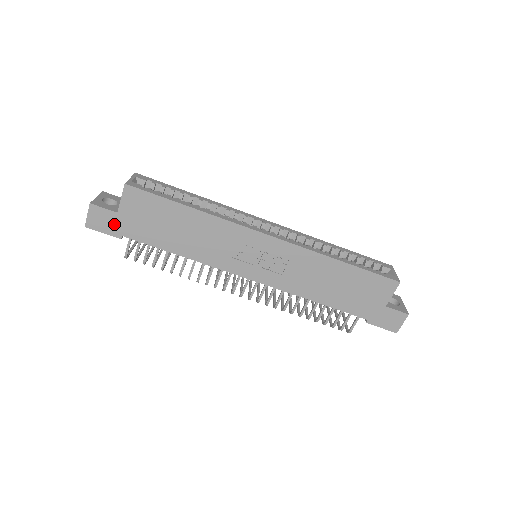
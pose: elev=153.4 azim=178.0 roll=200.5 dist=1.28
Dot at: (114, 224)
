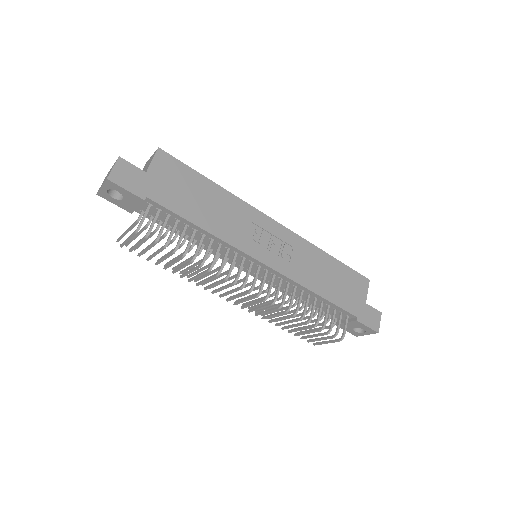
Dot at: (140, 183)
